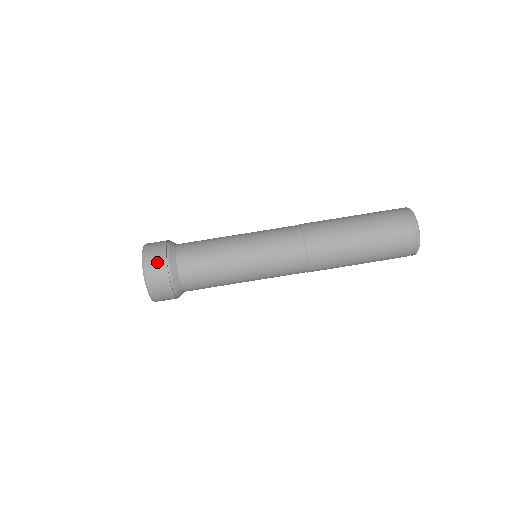
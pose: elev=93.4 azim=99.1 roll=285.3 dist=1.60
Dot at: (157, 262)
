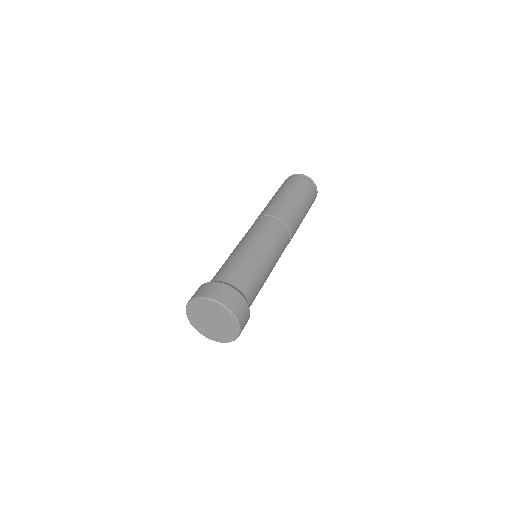
Dot at: (236, 301)
